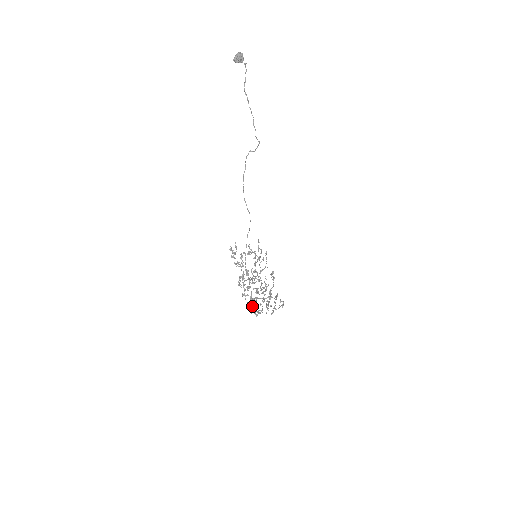
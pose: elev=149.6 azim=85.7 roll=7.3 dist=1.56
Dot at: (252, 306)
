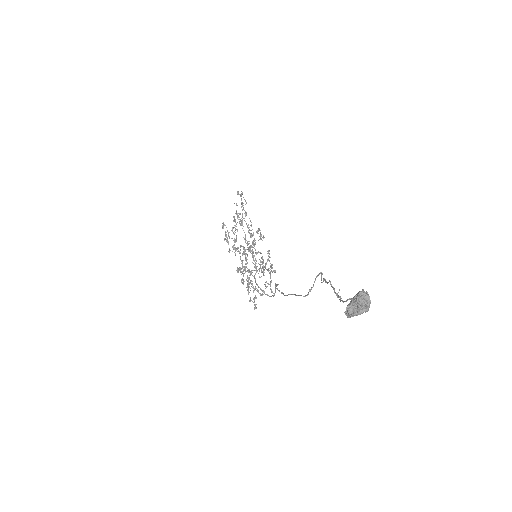
Dot at: (227, 242)
